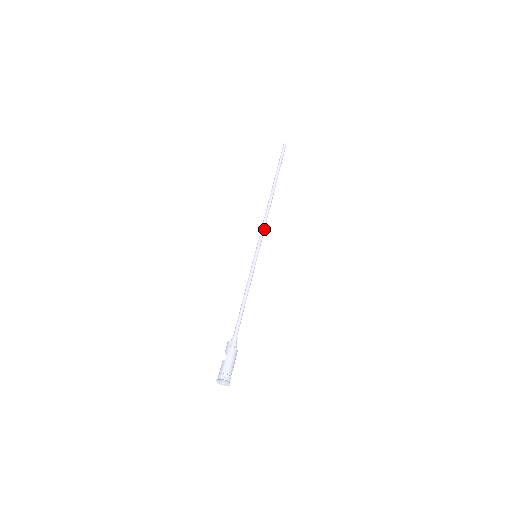
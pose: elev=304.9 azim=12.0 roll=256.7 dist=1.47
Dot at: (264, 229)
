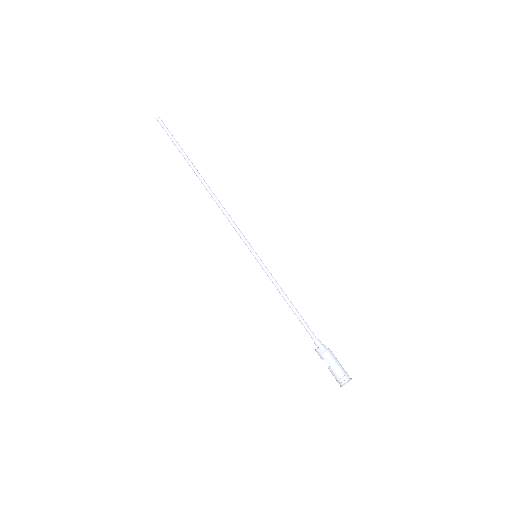
Dot at: (235, 225)
